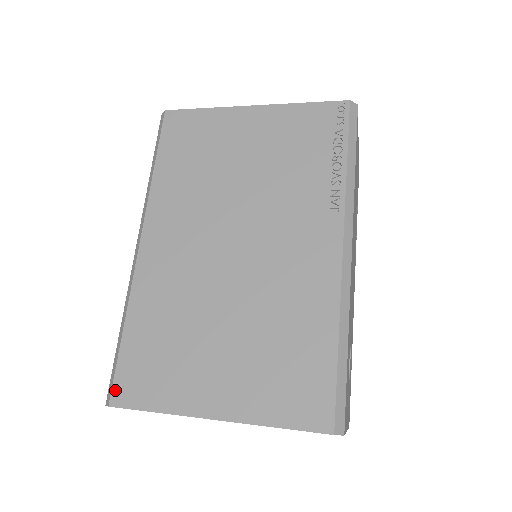
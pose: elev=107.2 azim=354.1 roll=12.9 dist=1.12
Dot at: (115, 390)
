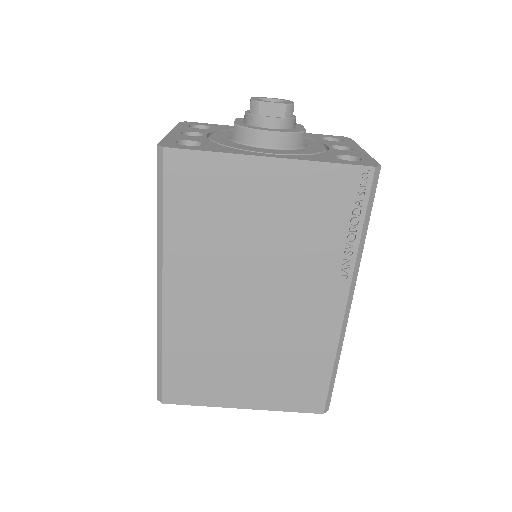
Dot at: (165, 395)
